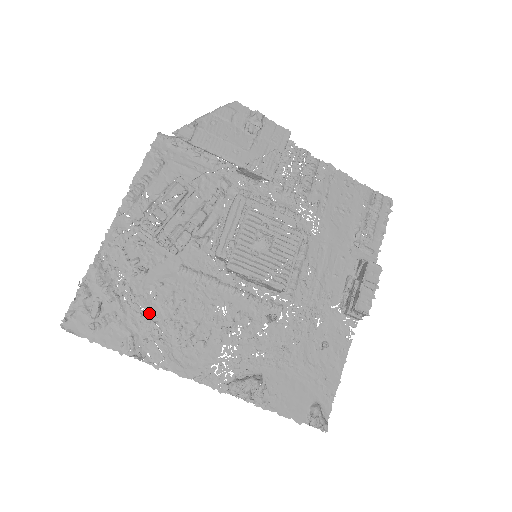
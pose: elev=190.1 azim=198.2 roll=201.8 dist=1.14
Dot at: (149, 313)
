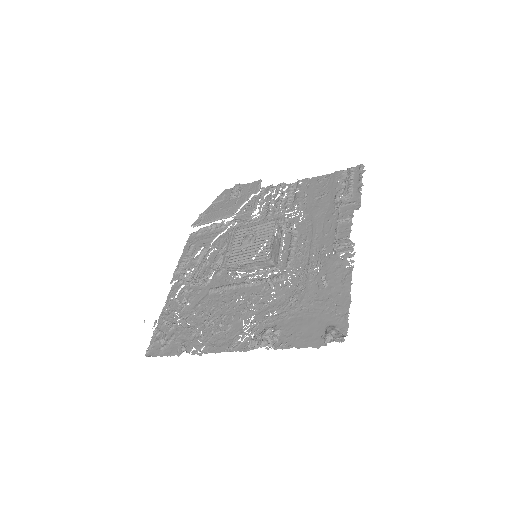
Dot at: (193, 325)
